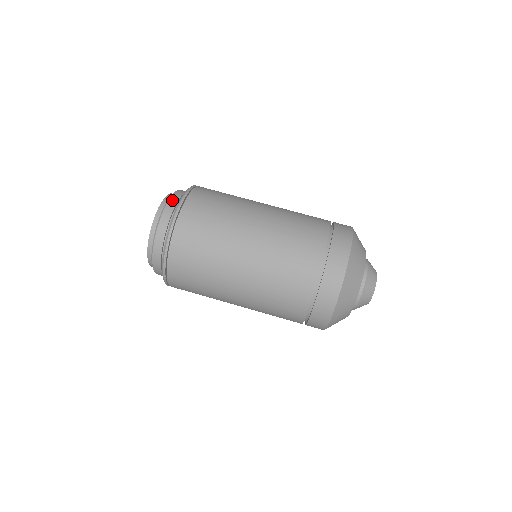
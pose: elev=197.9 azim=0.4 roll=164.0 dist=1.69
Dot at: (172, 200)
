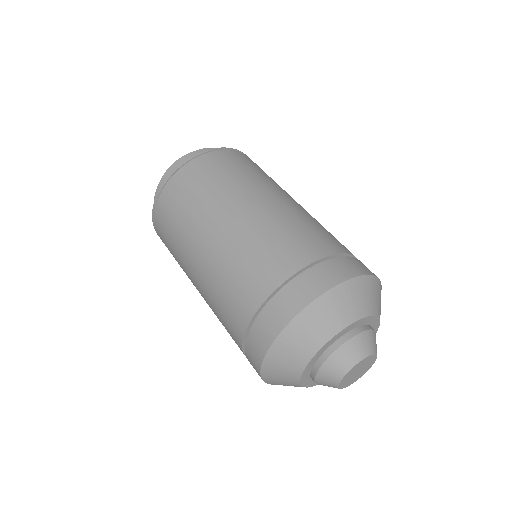
Dot at: occluded
